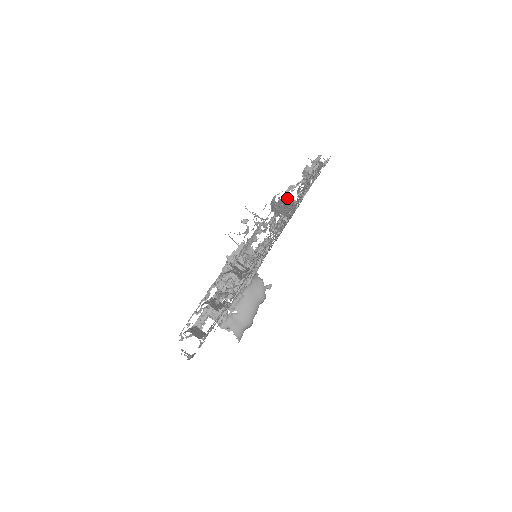
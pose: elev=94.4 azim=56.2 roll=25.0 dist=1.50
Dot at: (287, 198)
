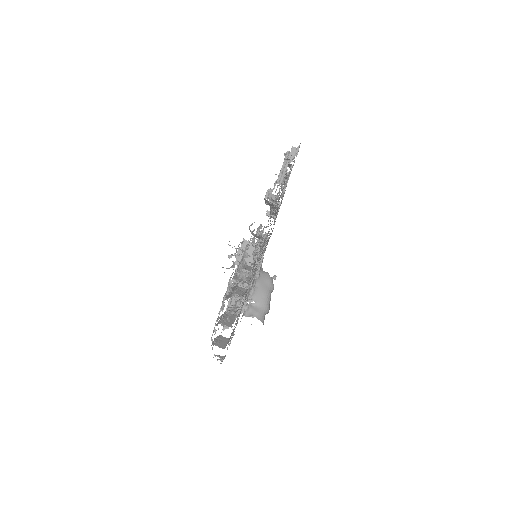
Dot at: (268, 201)
